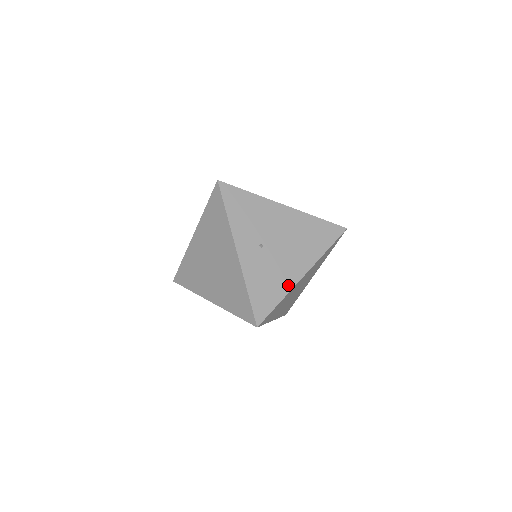
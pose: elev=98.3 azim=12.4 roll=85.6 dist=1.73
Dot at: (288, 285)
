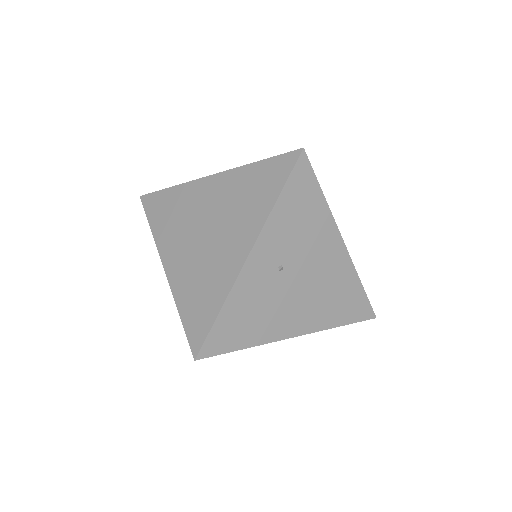
Dot at: (269, 335)
